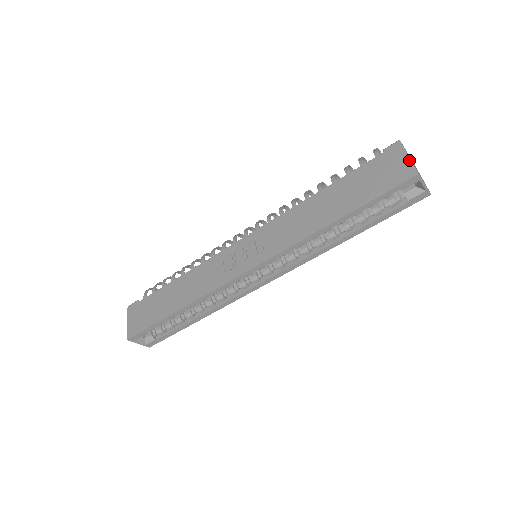
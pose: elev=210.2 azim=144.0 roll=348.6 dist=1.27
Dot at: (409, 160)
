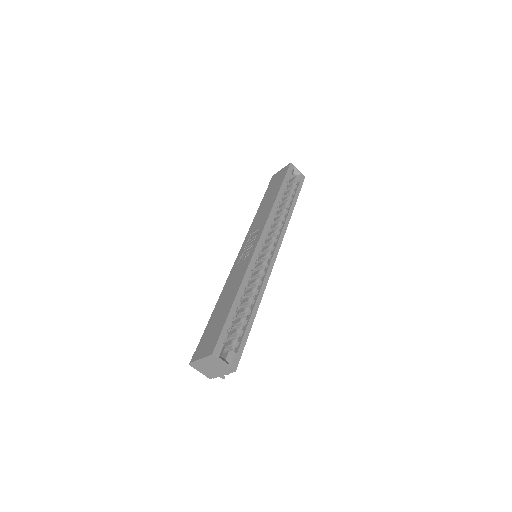
Dot at: (282, 169)
